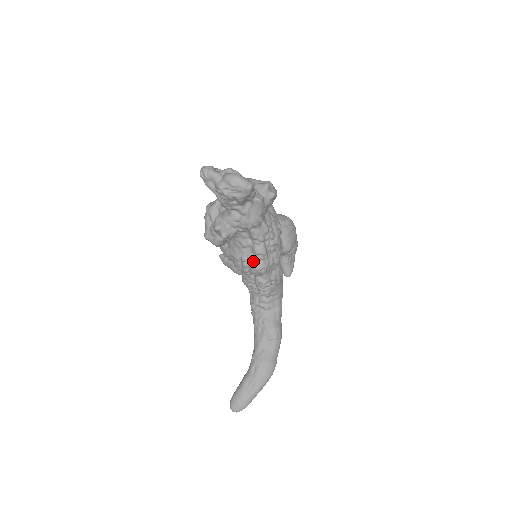
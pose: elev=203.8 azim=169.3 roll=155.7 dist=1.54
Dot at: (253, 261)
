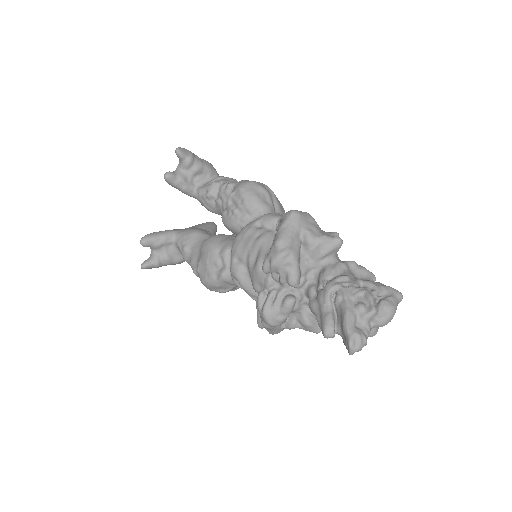
Dot at: occluded
